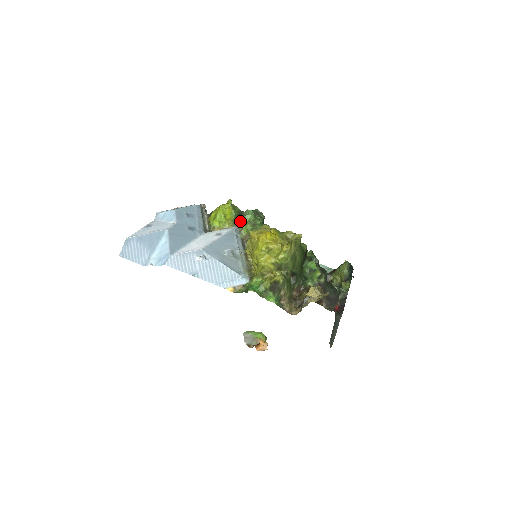
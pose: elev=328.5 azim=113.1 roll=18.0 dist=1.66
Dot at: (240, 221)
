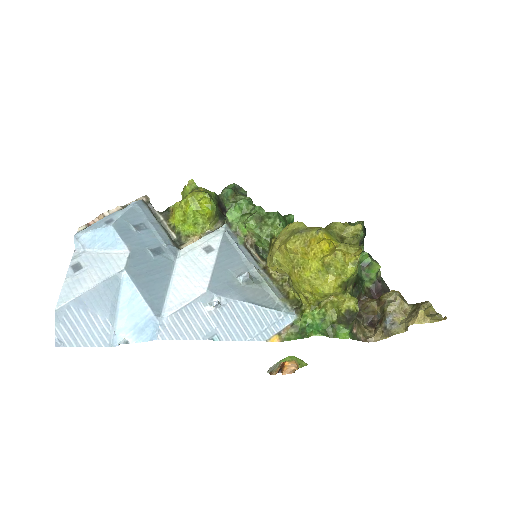
Dot at: (229, 216)
